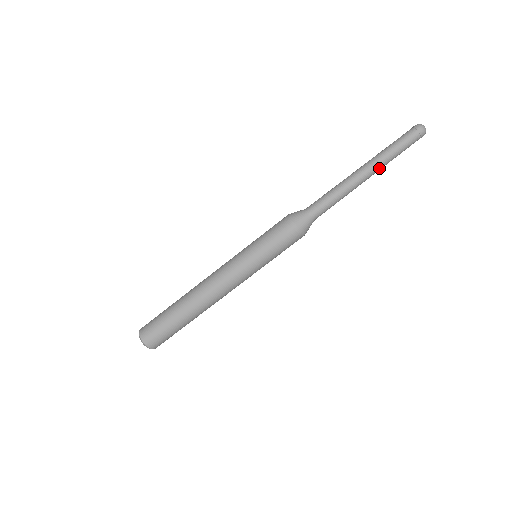
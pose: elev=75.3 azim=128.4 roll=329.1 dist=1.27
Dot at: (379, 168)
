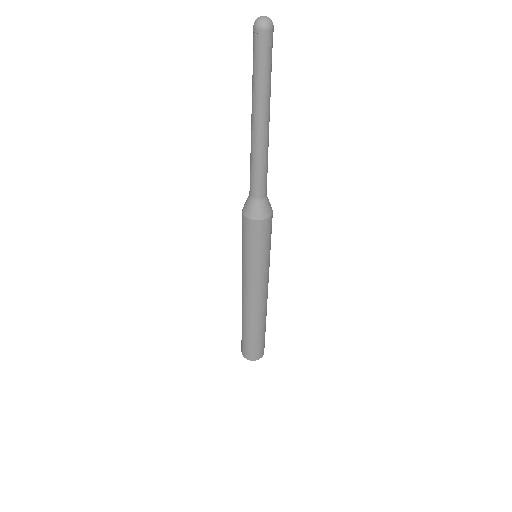
Dot at: (269, 103)
